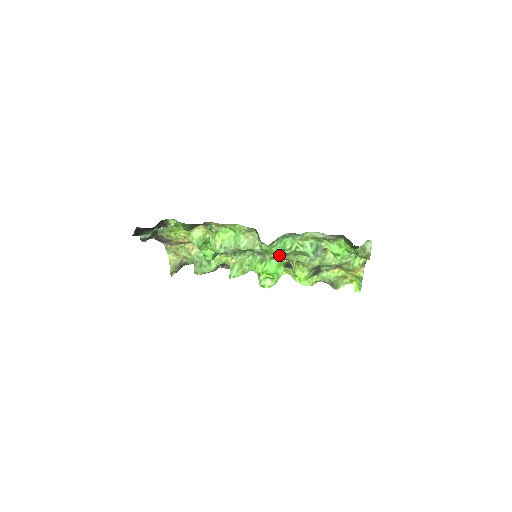
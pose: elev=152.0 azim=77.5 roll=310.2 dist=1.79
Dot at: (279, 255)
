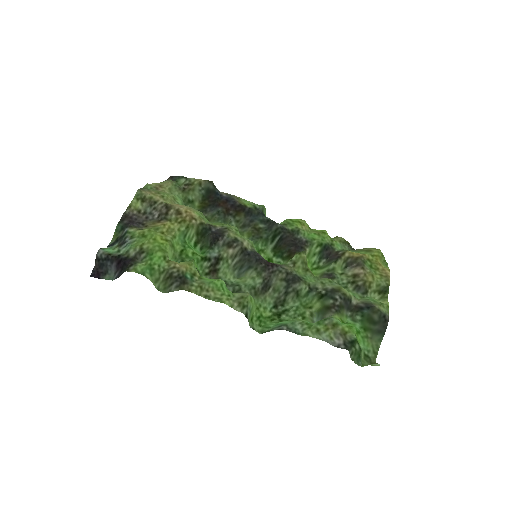
Dot at: (276, 313)
